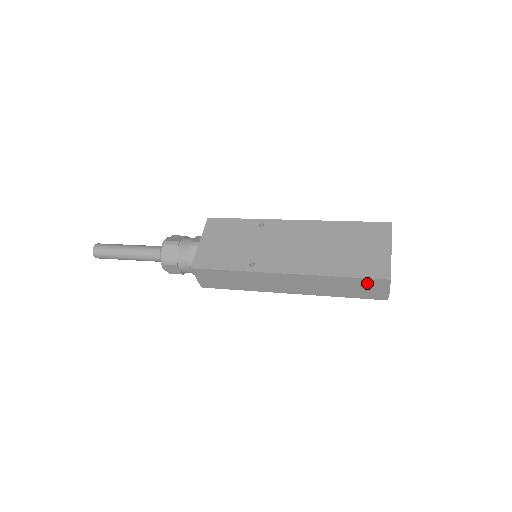
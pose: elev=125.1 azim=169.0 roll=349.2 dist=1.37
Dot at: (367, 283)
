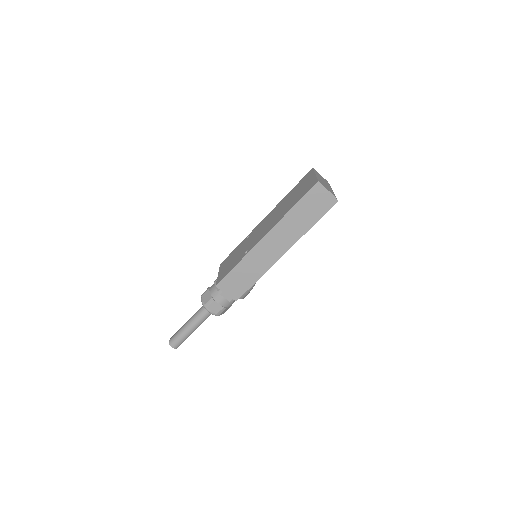
Dot at: (311, 198)
